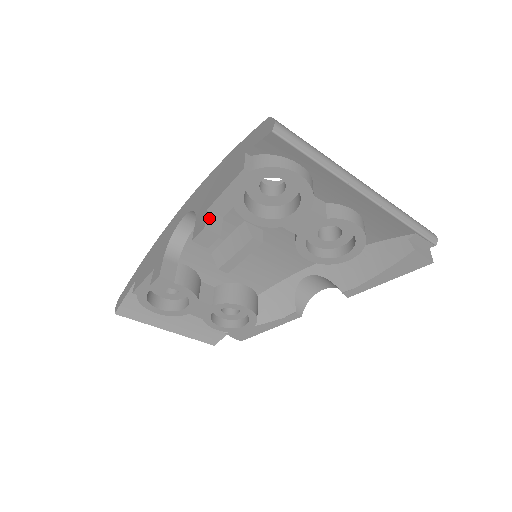
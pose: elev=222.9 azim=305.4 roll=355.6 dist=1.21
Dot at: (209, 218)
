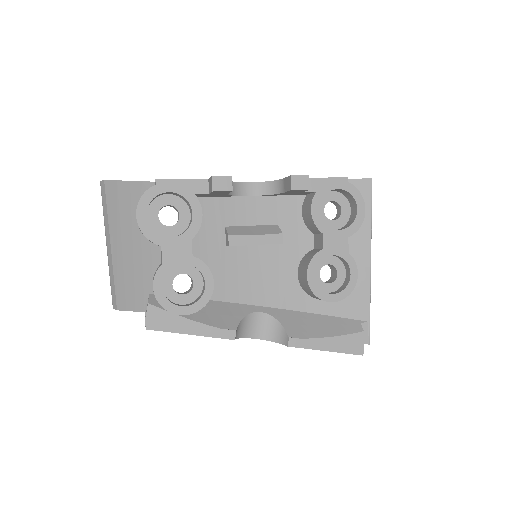
Dot at: occluded
